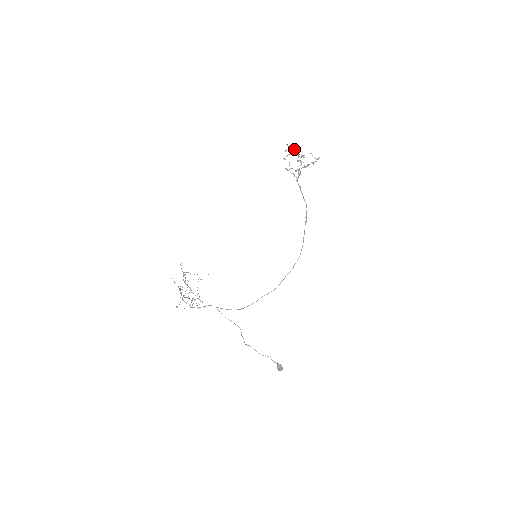
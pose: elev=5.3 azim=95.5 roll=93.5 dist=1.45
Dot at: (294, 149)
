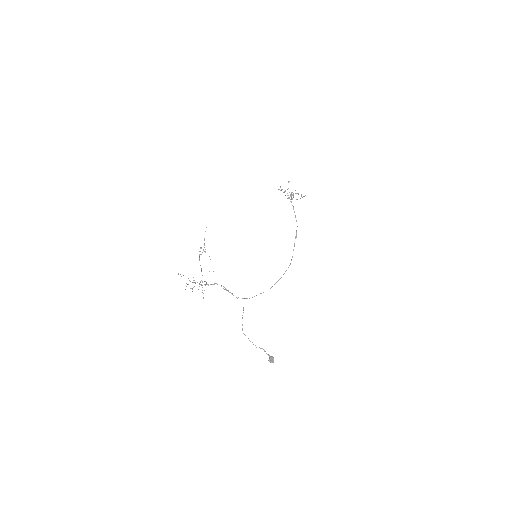
Dot at: (285, 191)
